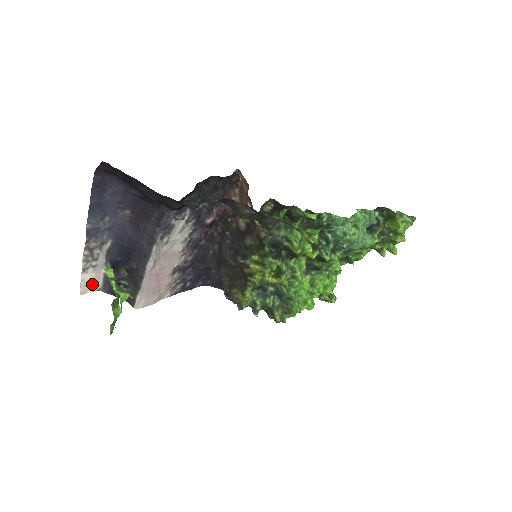
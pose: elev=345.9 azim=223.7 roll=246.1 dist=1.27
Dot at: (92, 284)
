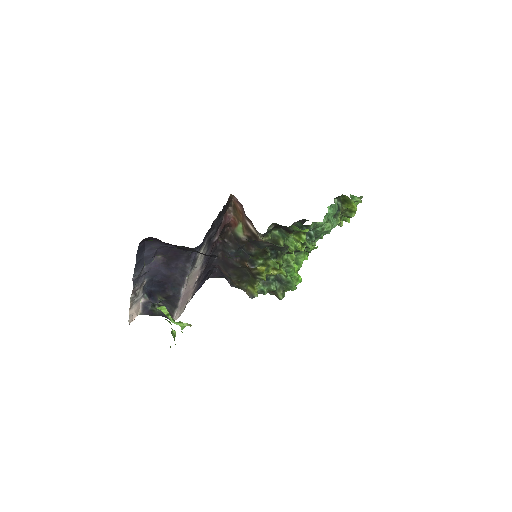
Dot at: (135, 314)
